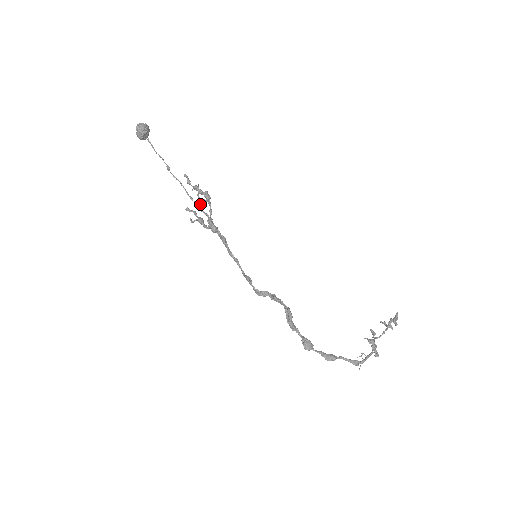
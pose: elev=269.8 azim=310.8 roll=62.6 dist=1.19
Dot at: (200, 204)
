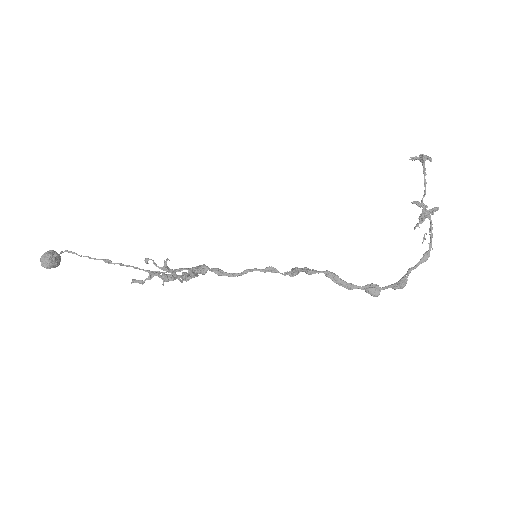
Dot at: (168, 272)
